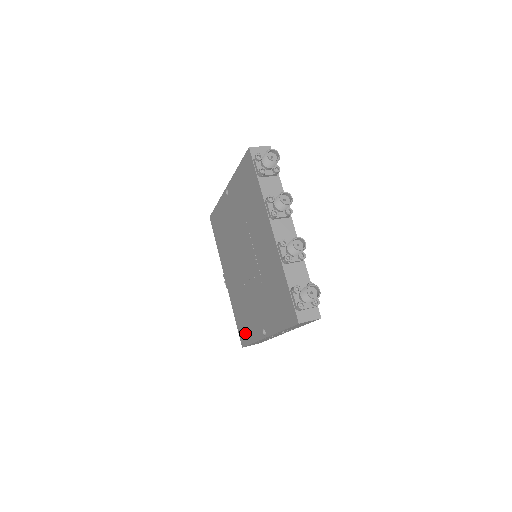
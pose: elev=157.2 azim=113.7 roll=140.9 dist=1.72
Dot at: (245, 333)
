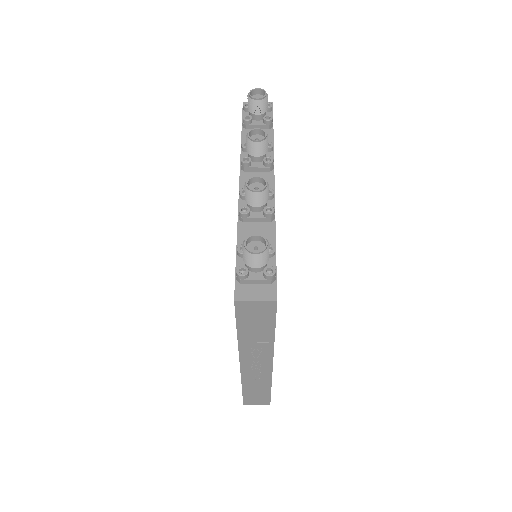
Dot at: occluded
